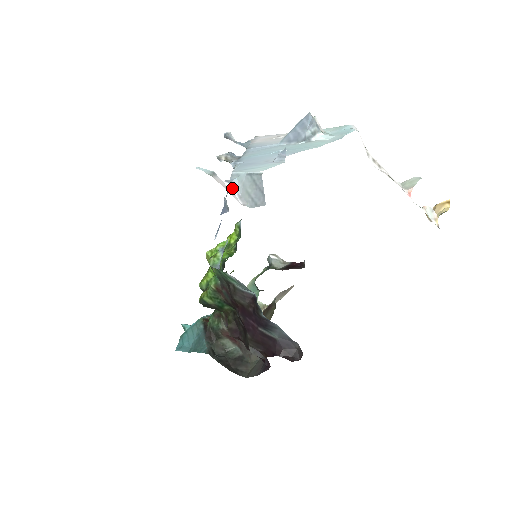
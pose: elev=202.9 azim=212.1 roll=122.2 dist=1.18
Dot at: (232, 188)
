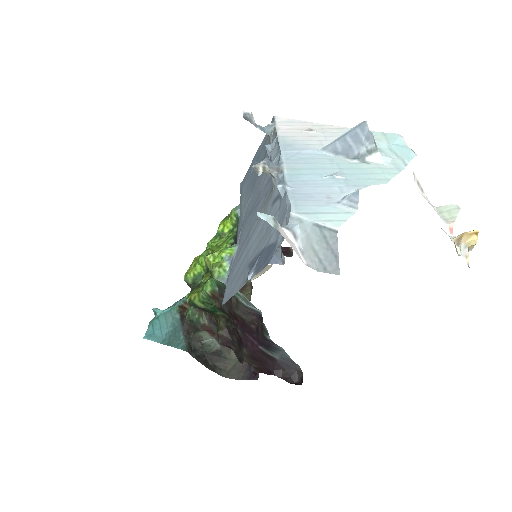
Dot at: (292, 238)
